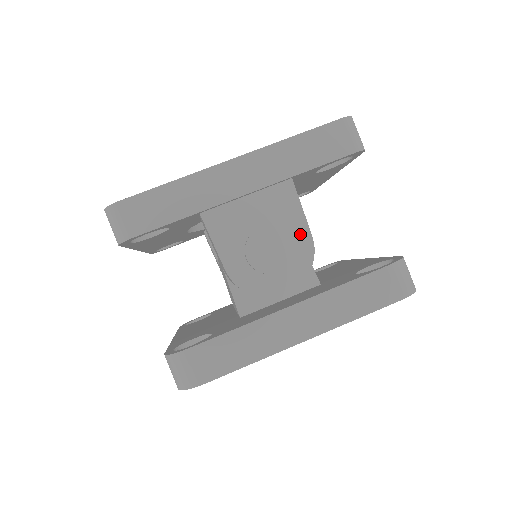
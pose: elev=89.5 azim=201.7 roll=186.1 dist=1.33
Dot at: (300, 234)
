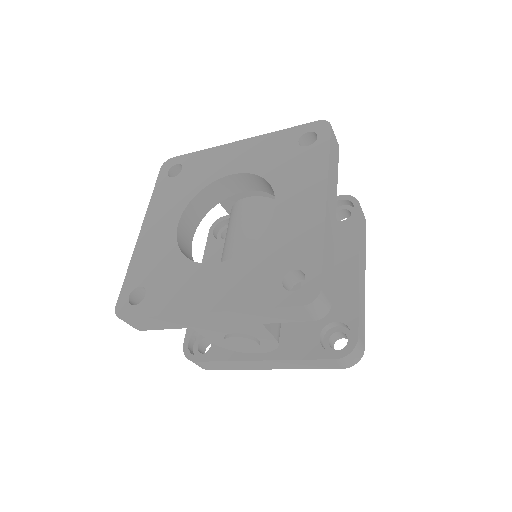
Dot at: (267, 338)
